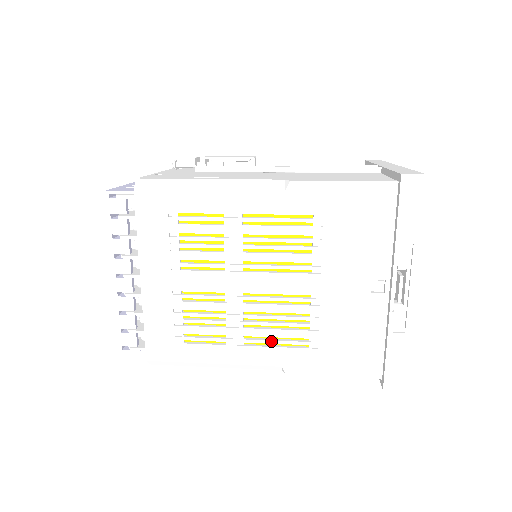
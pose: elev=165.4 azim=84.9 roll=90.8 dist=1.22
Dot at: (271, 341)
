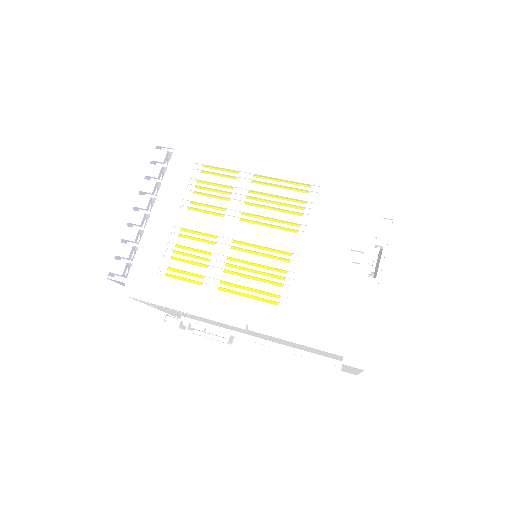
Dot at: (244, 290)
